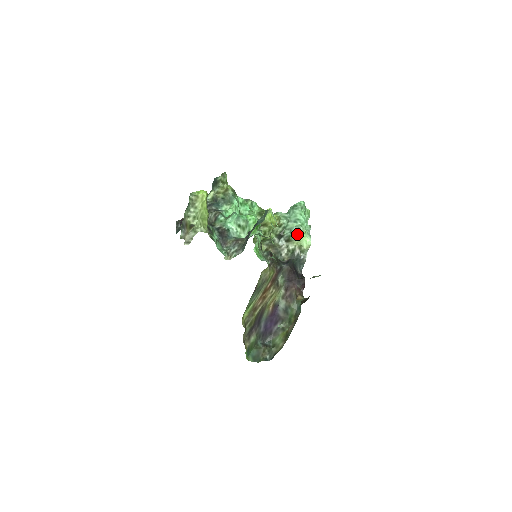
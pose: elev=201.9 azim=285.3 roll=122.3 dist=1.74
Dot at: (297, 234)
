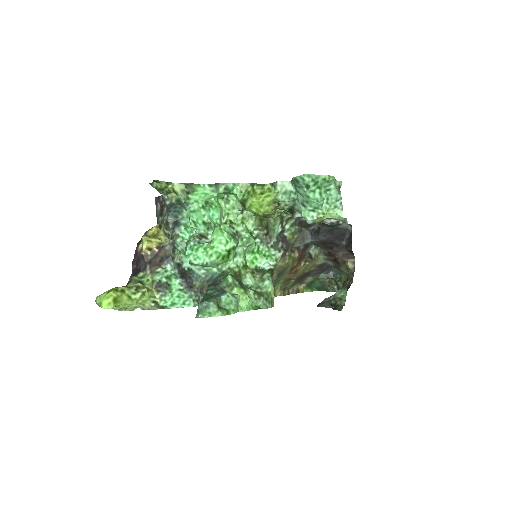
Dot at: (310, 222)
